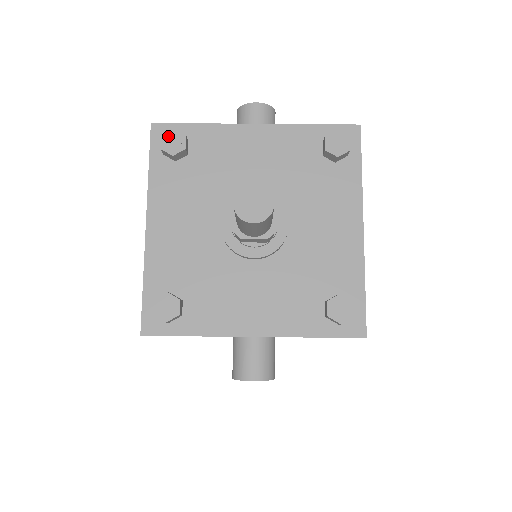
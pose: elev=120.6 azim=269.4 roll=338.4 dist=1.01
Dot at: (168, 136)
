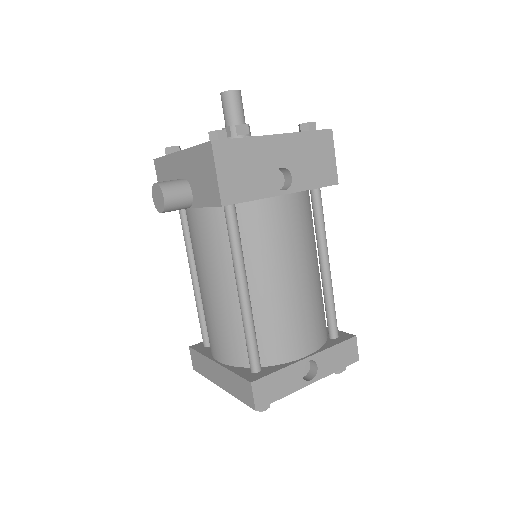
Dot at: occluded
